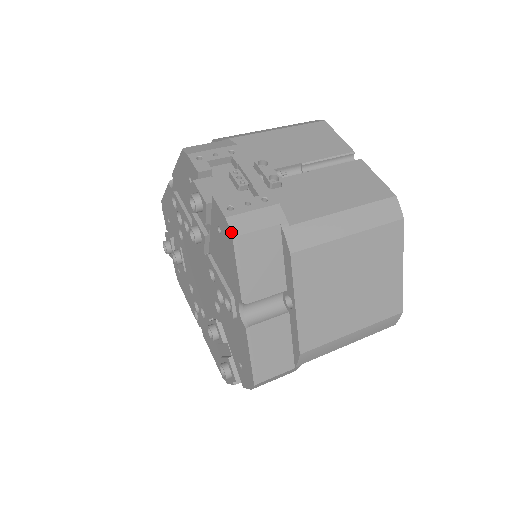
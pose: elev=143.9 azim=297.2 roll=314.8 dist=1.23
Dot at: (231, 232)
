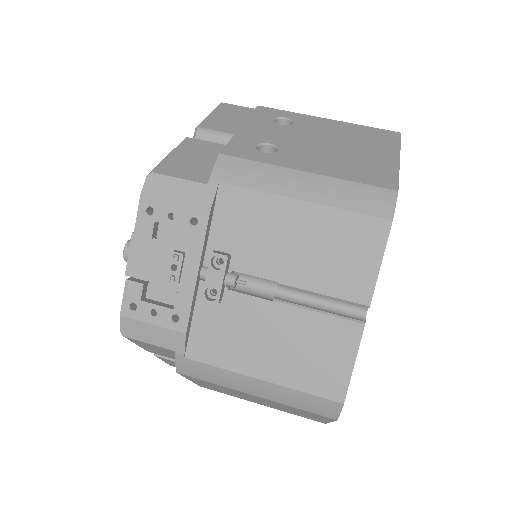
Dot at: (120, 330)
